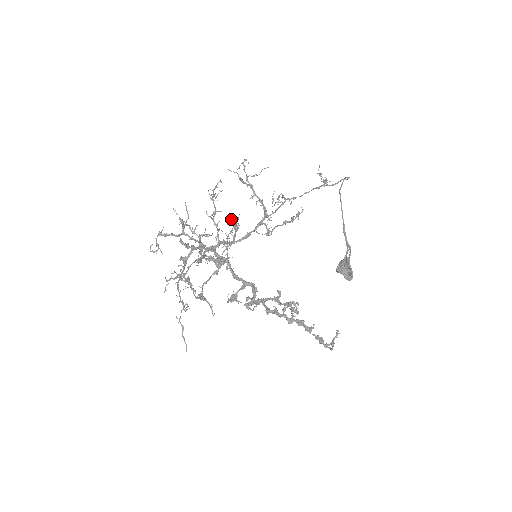
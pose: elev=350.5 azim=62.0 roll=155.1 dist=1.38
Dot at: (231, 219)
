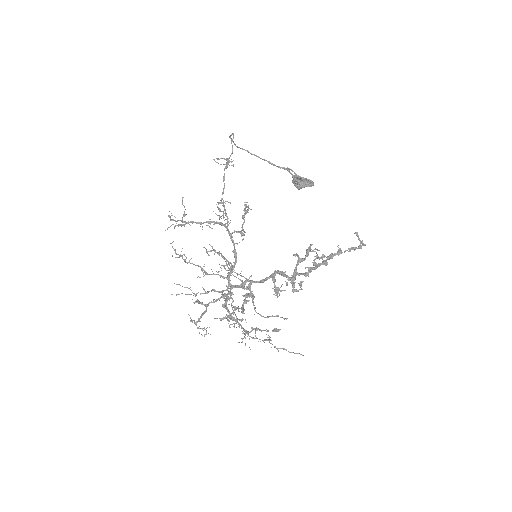
Dot at: occluded
